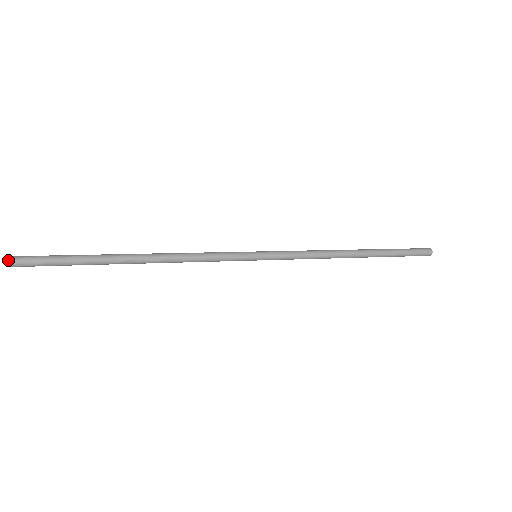
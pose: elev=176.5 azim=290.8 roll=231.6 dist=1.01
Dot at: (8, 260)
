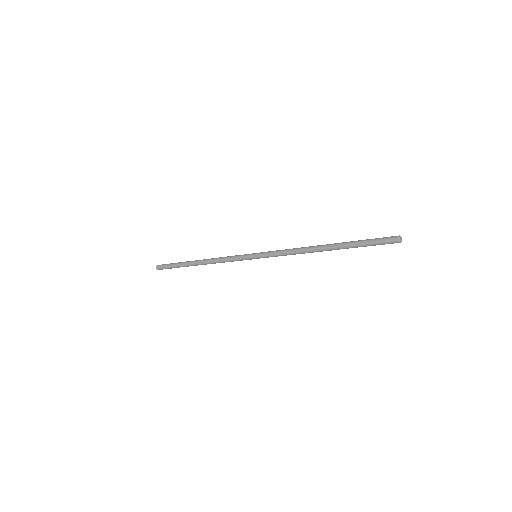
Dot at: (156, 268)
